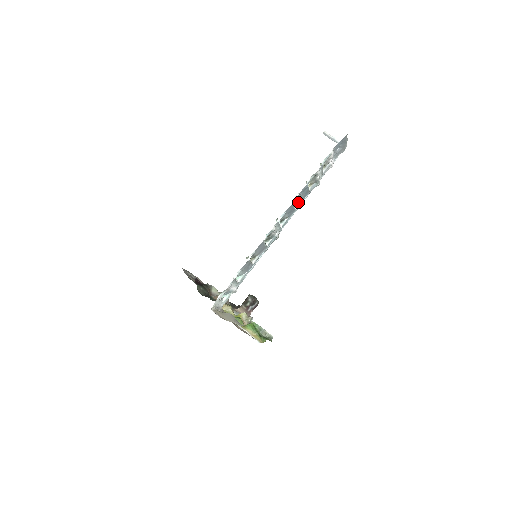
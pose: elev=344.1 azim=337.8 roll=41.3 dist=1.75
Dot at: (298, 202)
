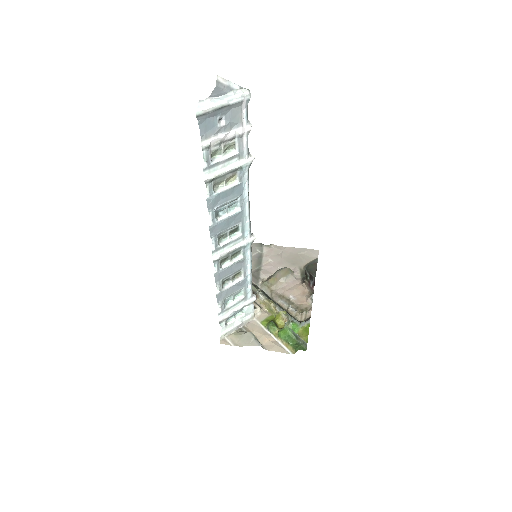
Dot at: (237, 201)
